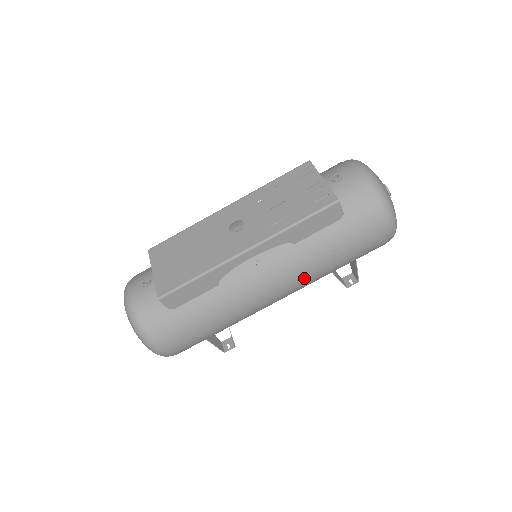
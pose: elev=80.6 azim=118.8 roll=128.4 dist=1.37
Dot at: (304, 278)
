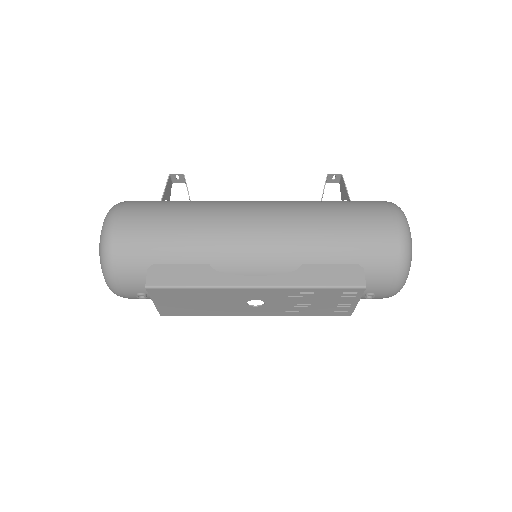
Dot at: occluded
